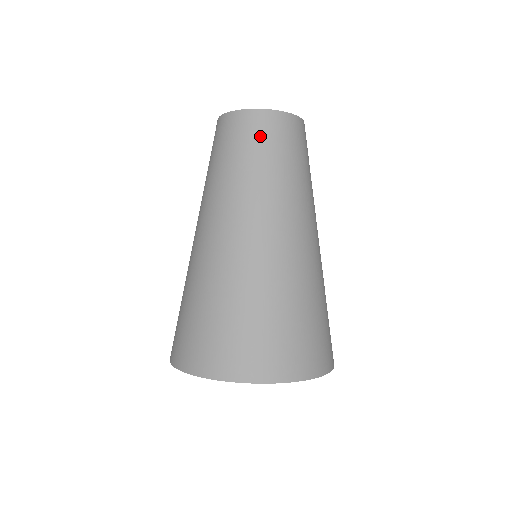
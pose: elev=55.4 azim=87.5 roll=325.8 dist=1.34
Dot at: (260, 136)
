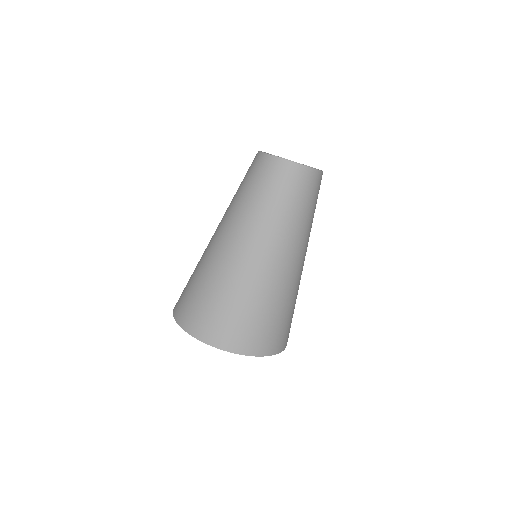
Dot at: (316, 191)
